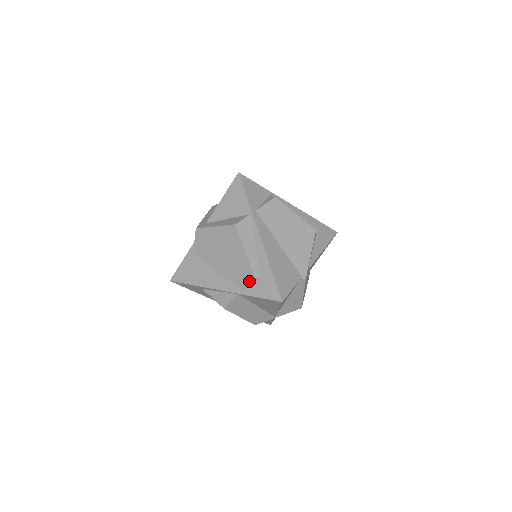
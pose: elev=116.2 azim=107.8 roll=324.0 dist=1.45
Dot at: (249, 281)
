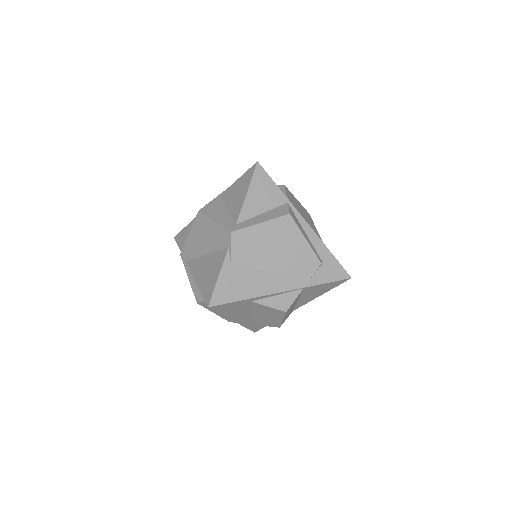
Dot at: (315, 269)
